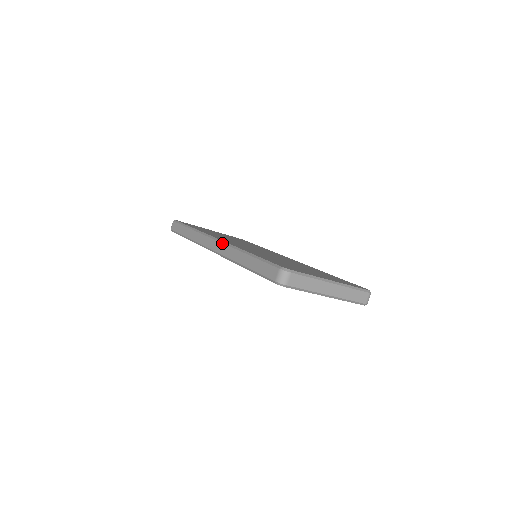
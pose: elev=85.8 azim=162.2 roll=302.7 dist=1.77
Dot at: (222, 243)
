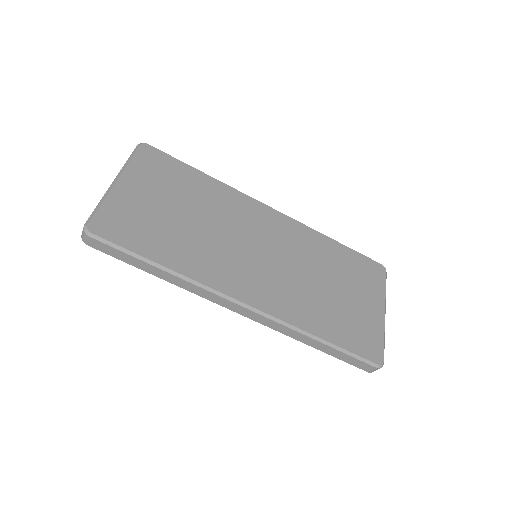
Dot at: (264, 317)
